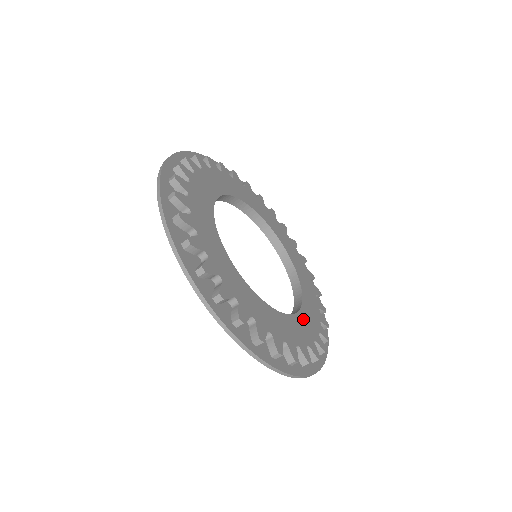
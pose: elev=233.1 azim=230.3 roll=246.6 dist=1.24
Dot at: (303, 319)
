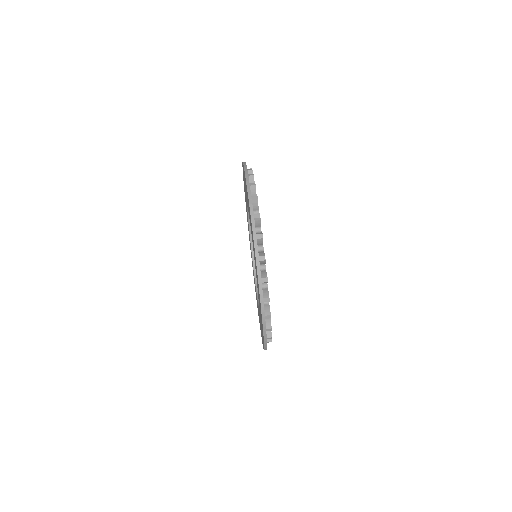
Dot at: occluded
